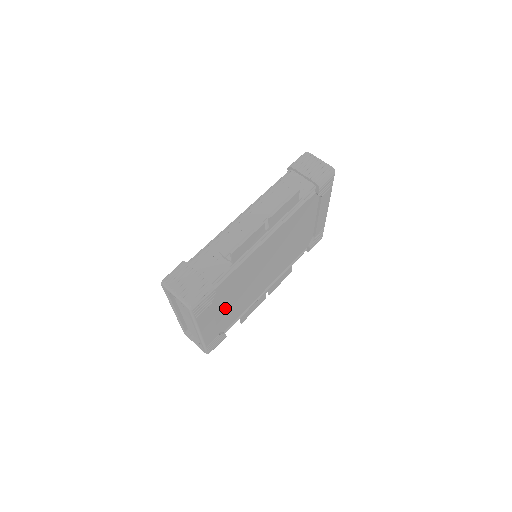
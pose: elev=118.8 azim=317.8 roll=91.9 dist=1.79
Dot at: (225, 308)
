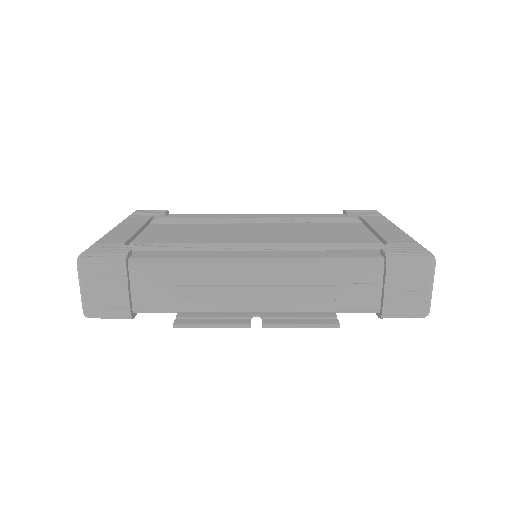
Dot at: occluded
